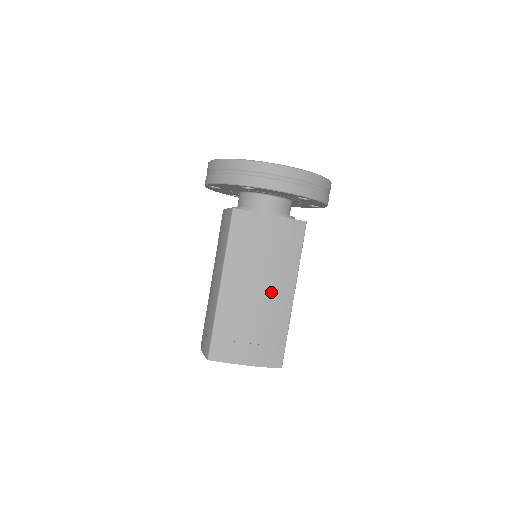
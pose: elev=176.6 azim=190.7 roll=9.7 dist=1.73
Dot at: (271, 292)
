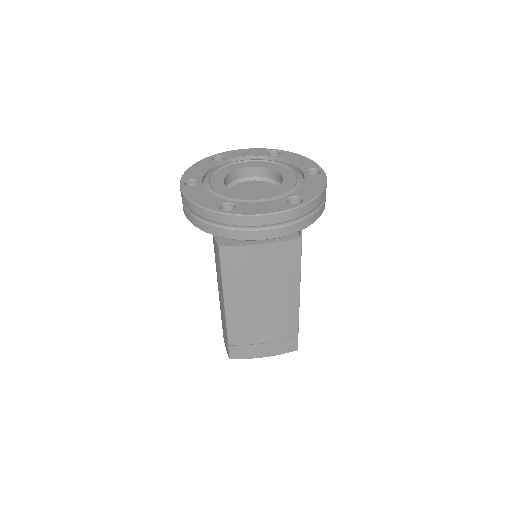
Dot at: (276, 304)
